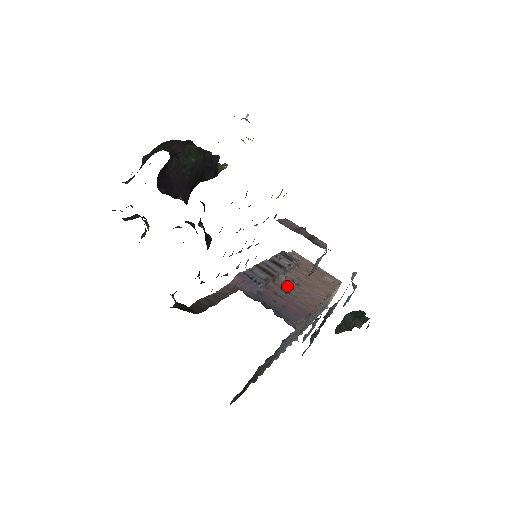
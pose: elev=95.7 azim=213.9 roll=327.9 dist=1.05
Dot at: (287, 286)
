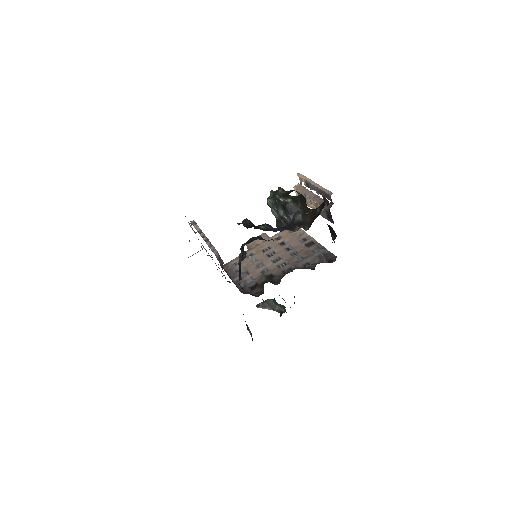
Dot at: occluded
